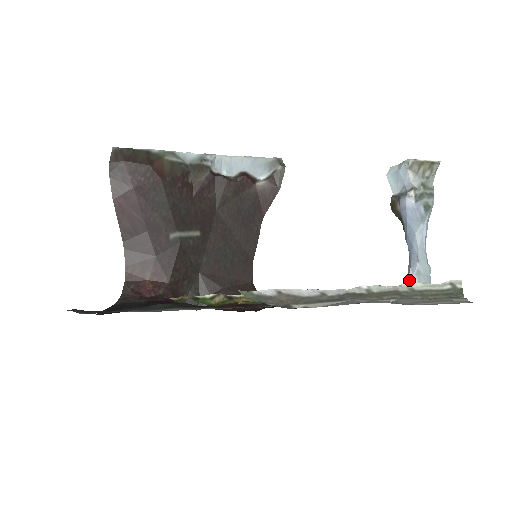
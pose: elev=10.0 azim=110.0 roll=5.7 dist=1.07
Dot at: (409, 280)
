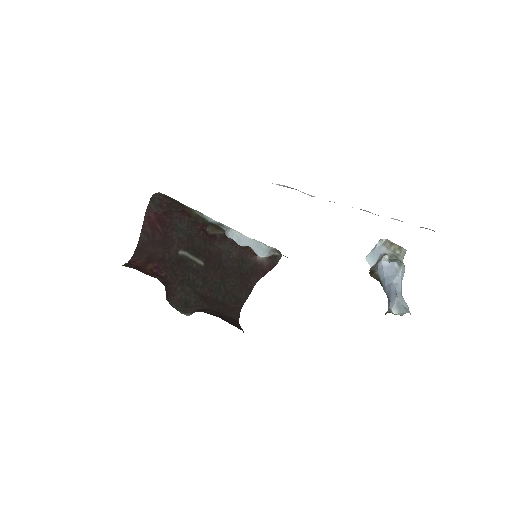
Dot at: (390, 309)
